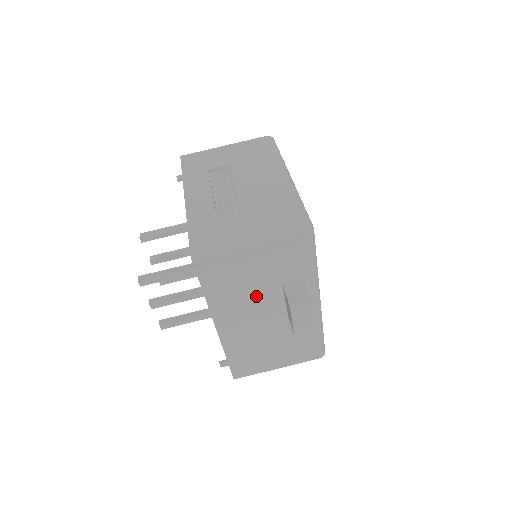
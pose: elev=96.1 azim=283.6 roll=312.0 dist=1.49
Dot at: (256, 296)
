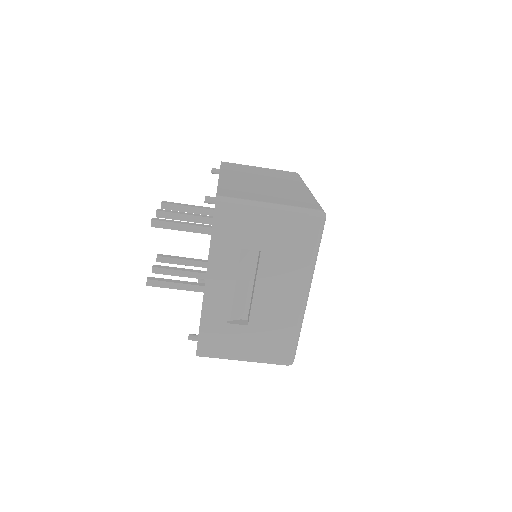
Dot at: occluded
